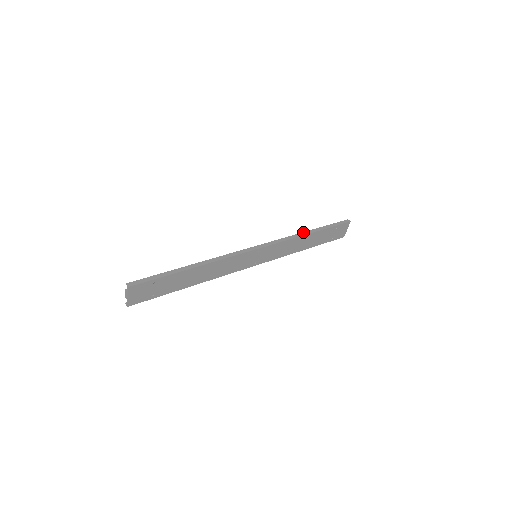
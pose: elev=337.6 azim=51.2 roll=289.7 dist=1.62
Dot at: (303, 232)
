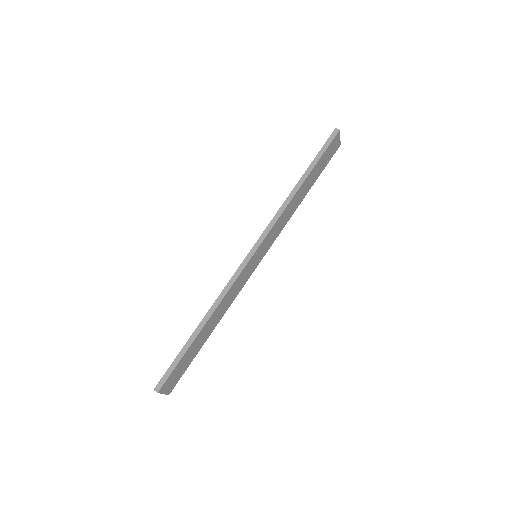
Dot at: (291, 191)
